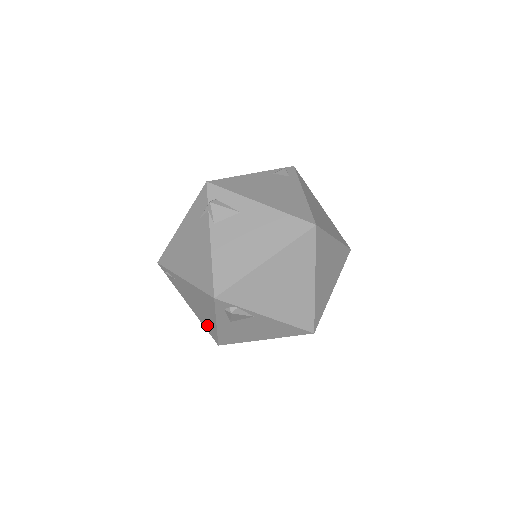
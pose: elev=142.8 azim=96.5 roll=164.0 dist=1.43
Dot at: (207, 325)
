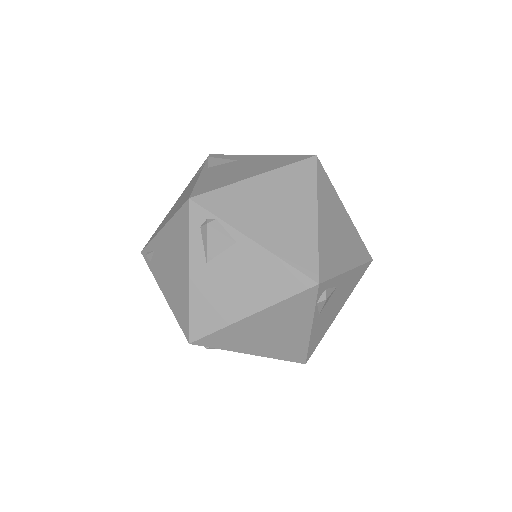
Dot at: (179, 305)
